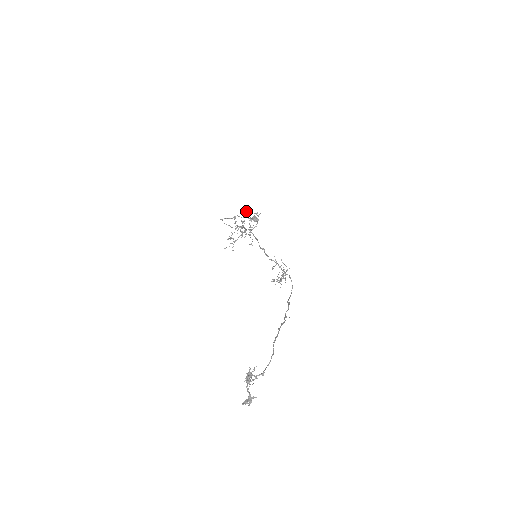
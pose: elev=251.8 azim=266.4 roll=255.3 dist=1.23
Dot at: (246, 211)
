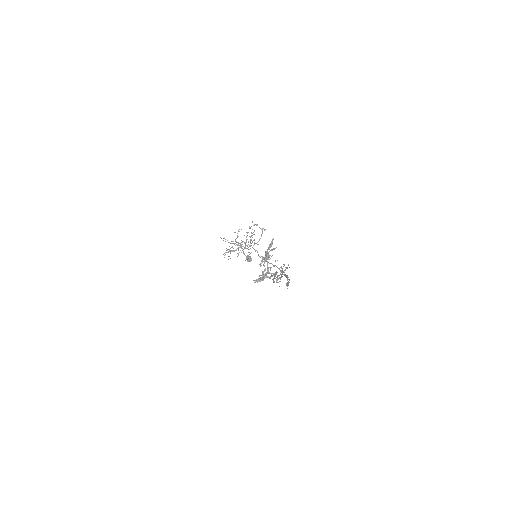
Dot at: occluded
